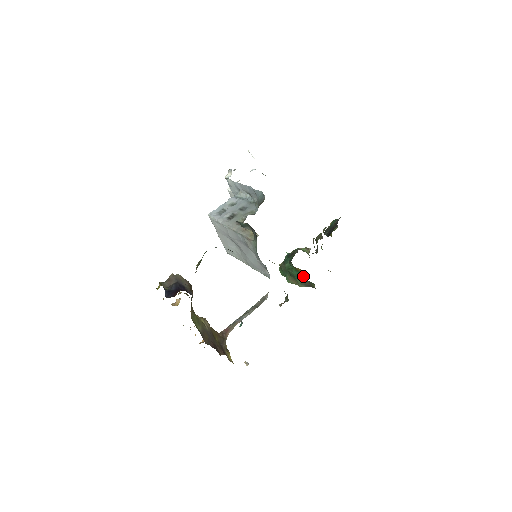
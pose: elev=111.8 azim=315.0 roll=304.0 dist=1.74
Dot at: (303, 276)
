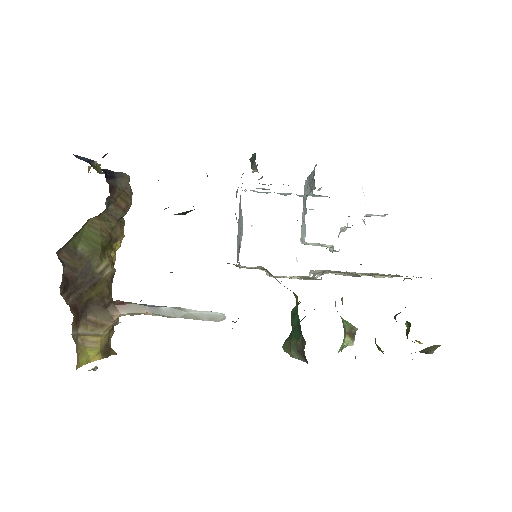
Dot at: occluded
